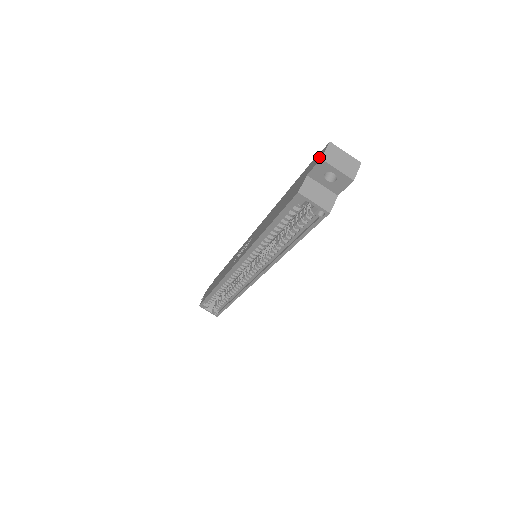
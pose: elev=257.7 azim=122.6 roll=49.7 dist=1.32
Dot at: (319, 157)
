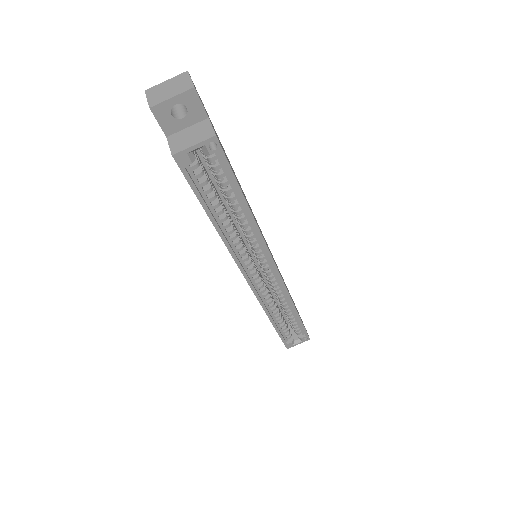
Dot at: occluded
